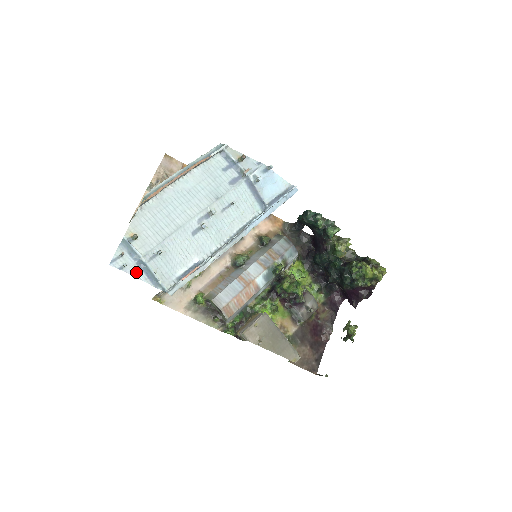
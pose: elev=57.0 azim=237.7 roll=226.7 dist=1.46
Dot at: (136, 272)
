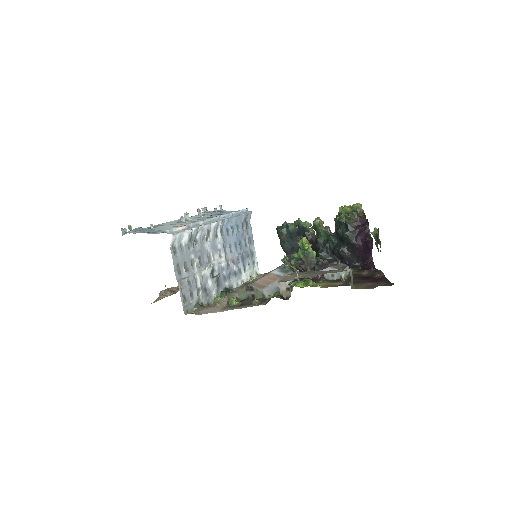
Dot at: (136, 232)
